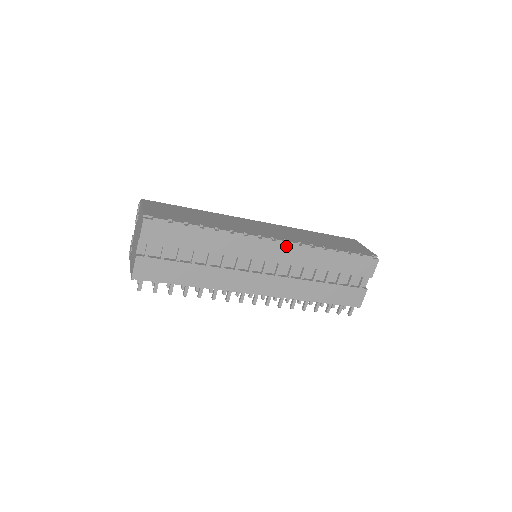
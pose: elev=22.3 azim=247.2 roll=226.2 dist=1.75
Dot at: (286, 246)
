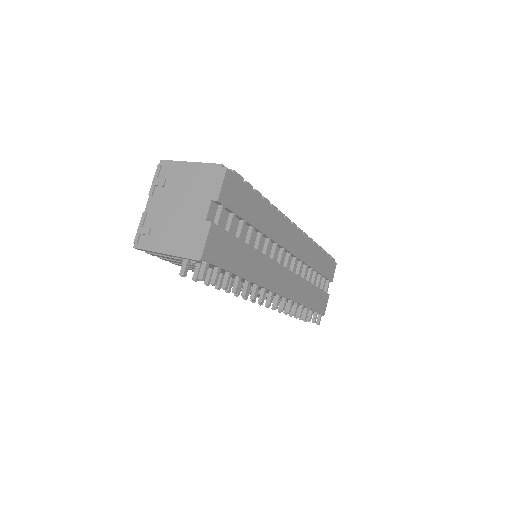
Dot at: (302, 237)
